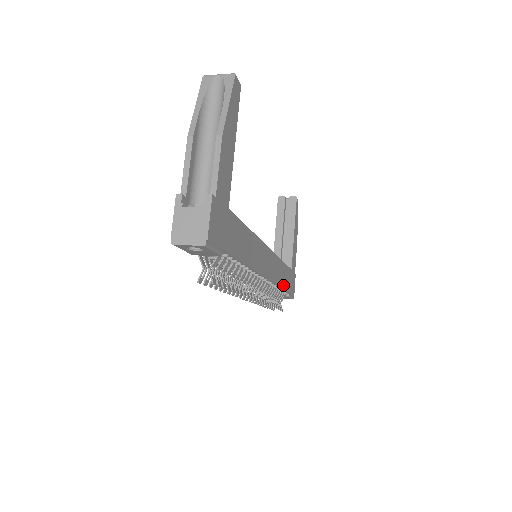
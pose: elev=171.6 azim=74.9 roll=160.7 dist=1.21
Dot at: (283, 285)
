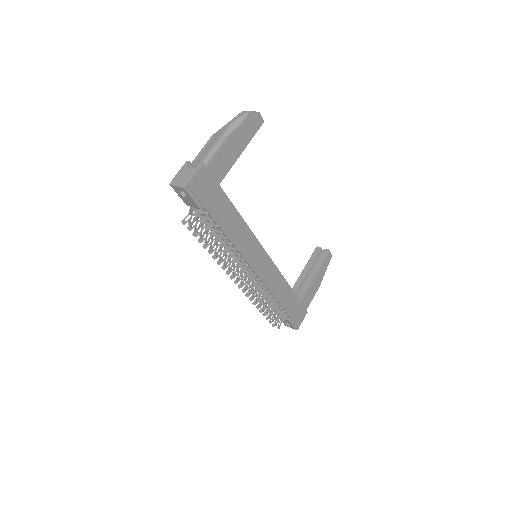
Dot at: (281, 301)
